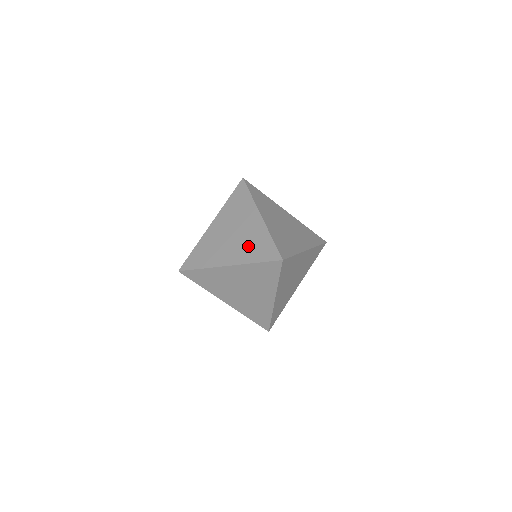
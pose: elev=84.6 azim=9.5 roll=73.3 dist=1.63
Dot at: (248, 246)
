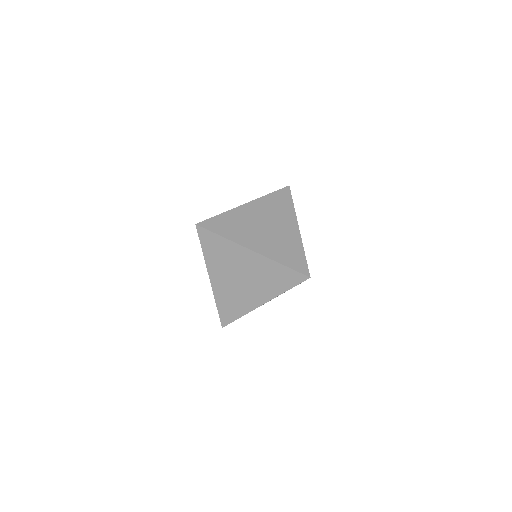
Dot at: (279, 246)
